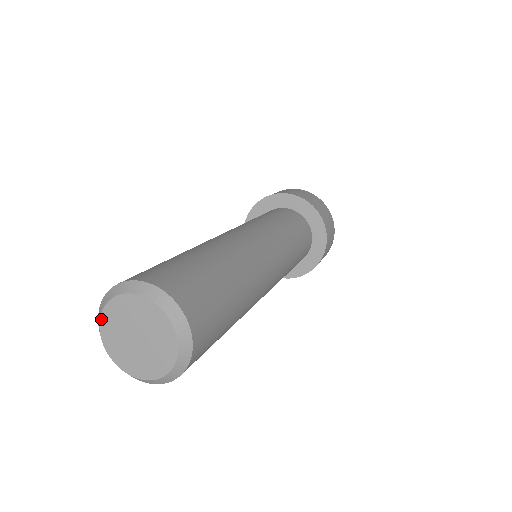
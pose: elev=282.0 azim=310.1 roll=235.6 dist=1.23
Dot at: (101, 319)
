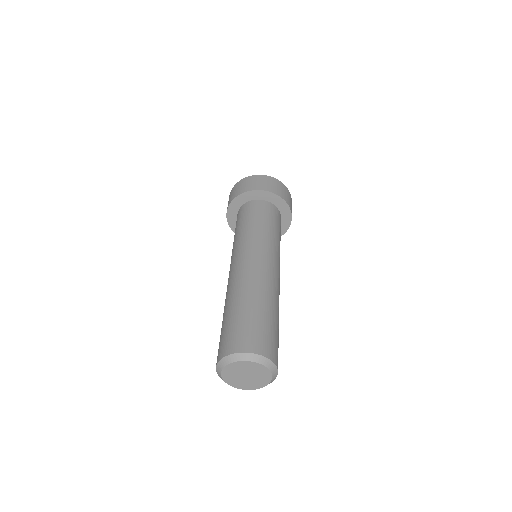
Dot at: (222, 376)
